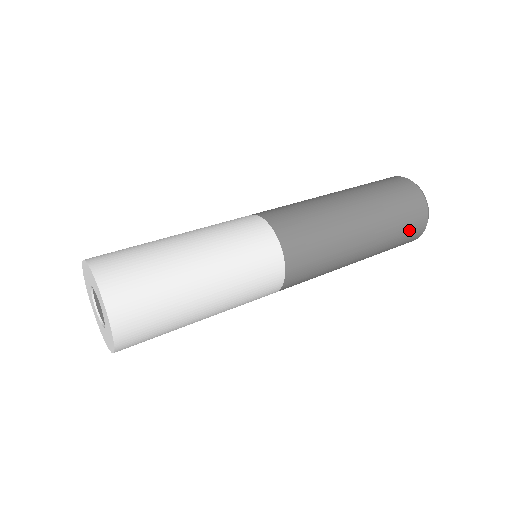
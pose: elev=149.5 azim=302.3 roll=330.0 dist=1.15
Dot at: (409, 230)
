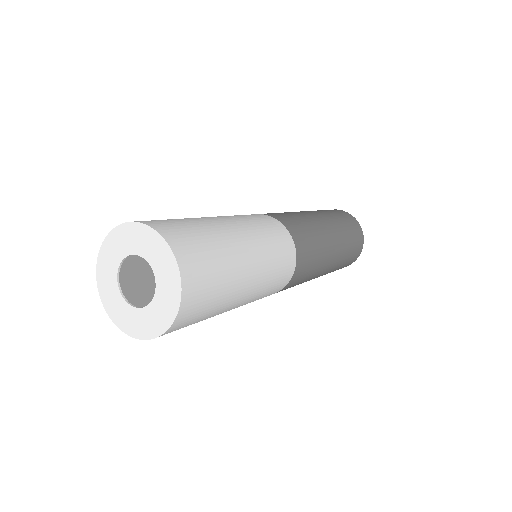
Dot at: (349, 262)
